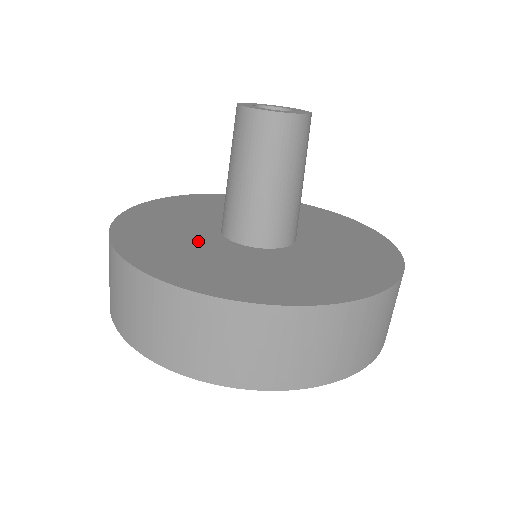
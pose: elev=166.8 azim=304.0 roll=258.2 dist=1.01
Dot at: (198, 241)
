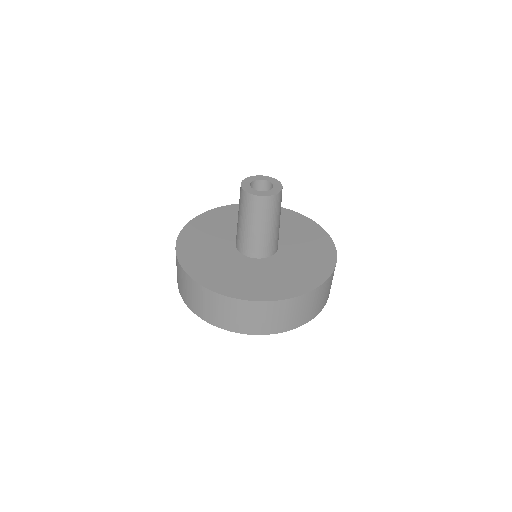
Dot at: (219, 244)
